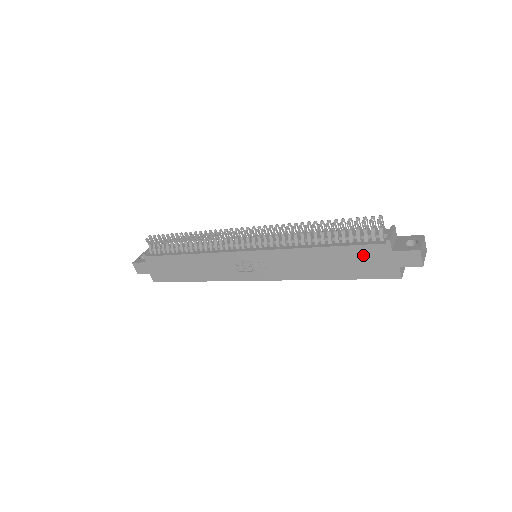
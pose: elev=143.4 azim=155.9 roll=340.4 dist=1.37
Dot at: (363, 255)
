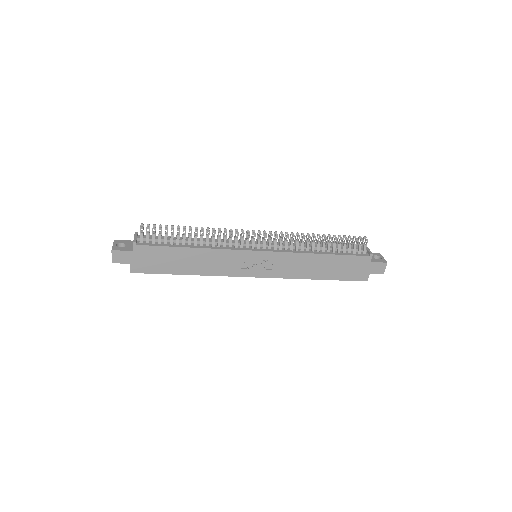
Dot at: (351, 263)
